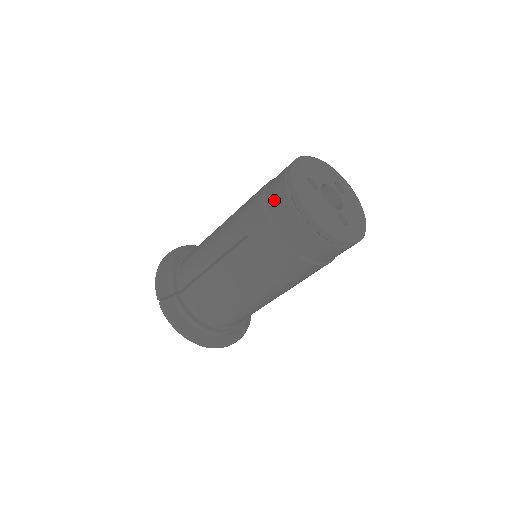
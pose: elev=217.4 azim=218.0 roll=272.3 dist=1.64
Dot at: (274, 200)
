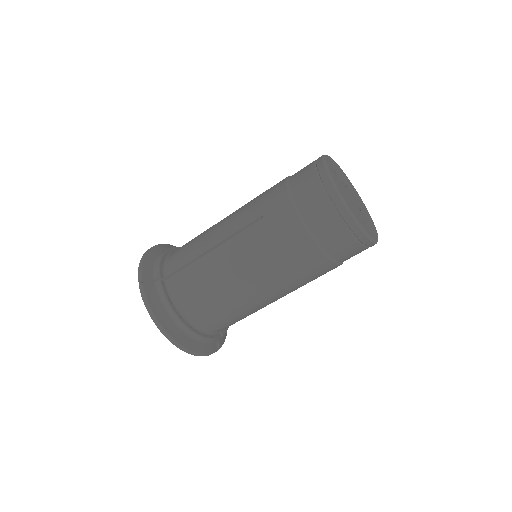
Dot at: (300, 182)
